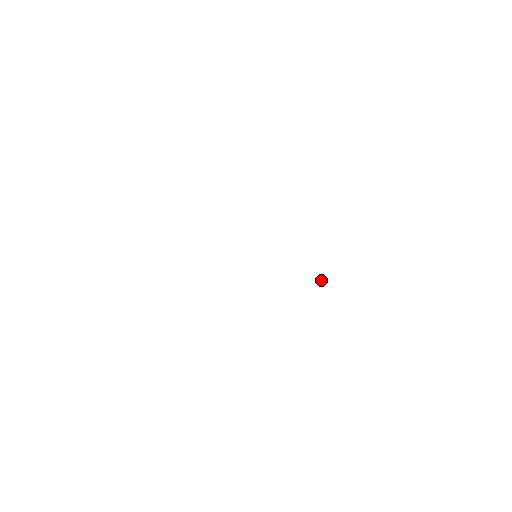
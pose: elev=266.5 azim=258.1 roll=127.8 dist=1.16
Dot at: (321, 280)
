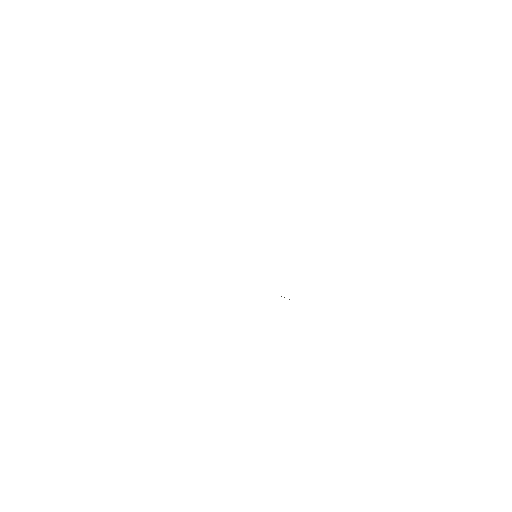
Dot at: occluded
